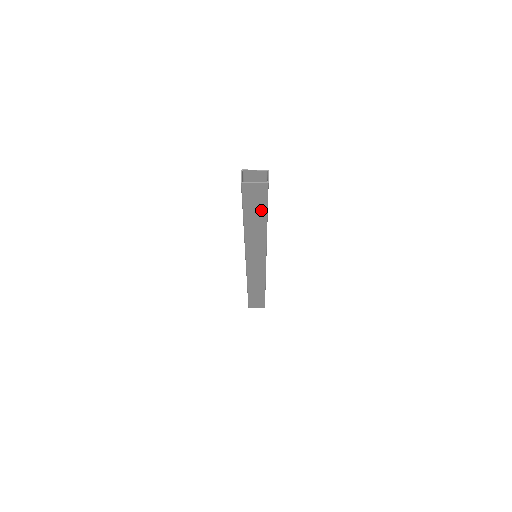
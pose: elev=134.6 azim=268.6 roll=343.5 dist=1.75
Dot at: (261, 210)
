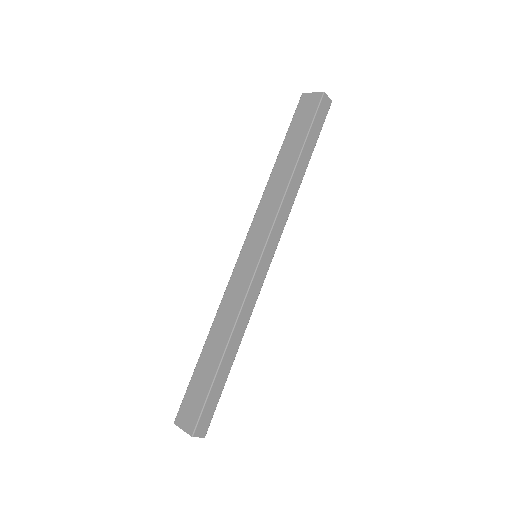
Dot at: (301, 137)
